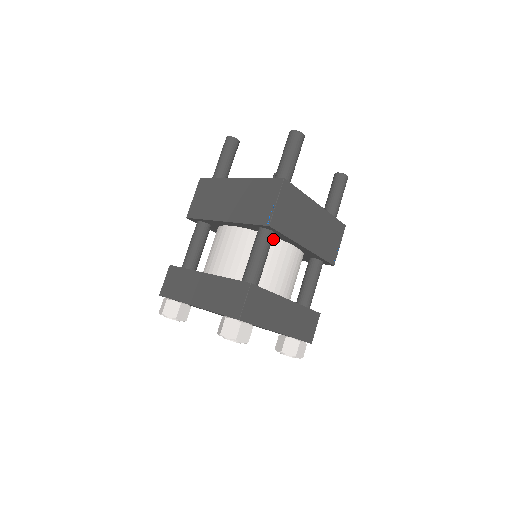
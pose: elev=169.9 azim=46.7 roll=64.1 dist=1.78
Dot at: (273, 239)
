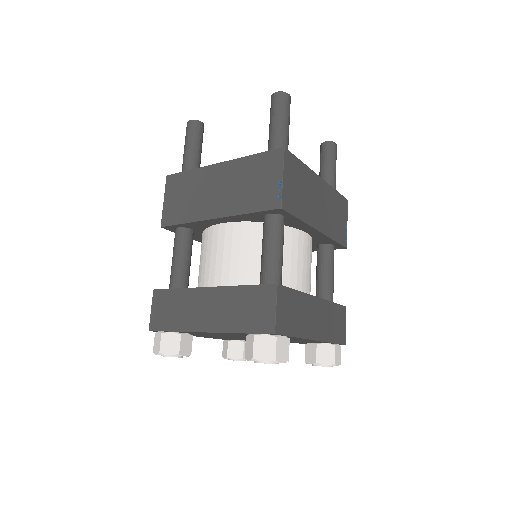
Dot at: occluded
